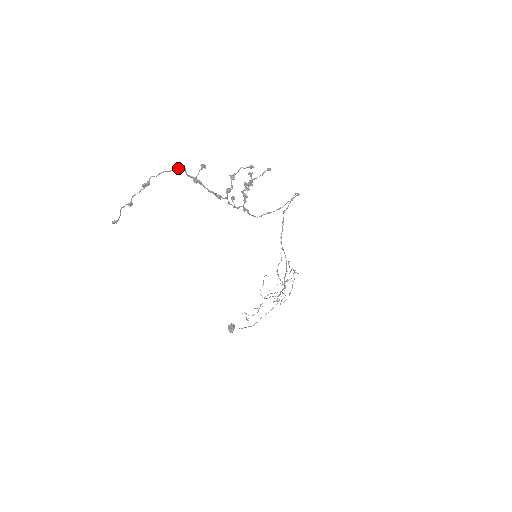
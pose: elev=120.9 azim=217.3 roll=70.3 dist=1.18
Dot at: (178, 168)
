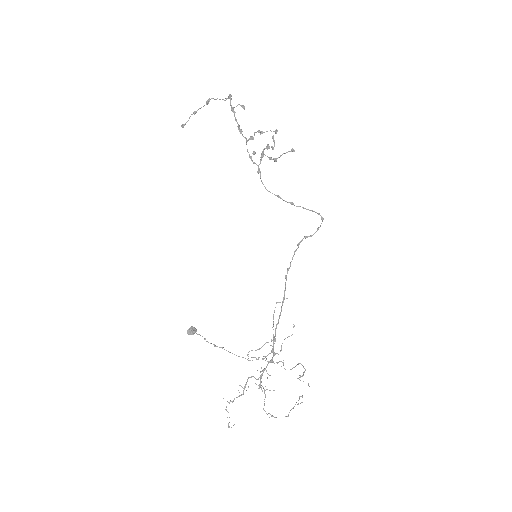
Dot at: (228, 97)
